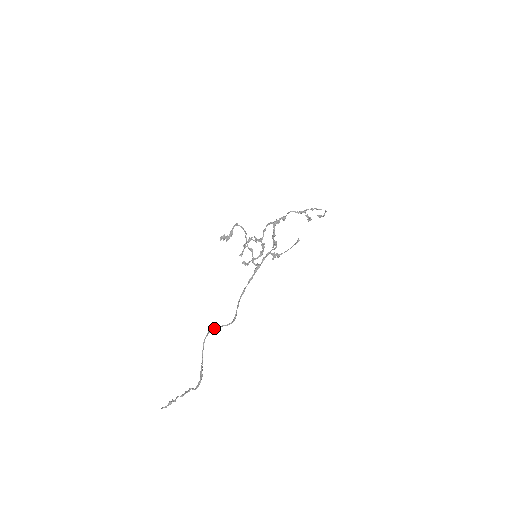
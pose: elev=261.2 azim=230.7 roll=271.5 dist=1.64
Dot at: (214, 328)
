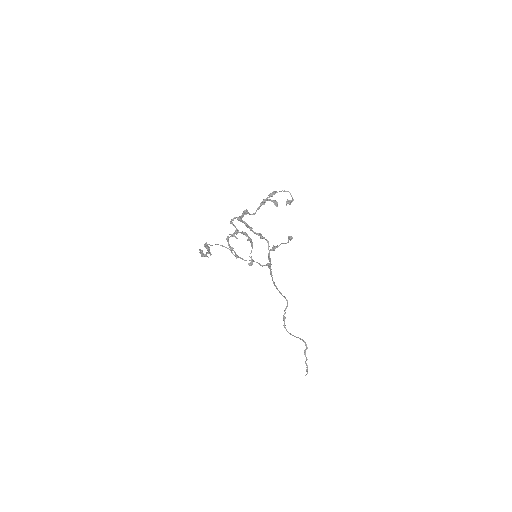
Dot at: (284, 321)
